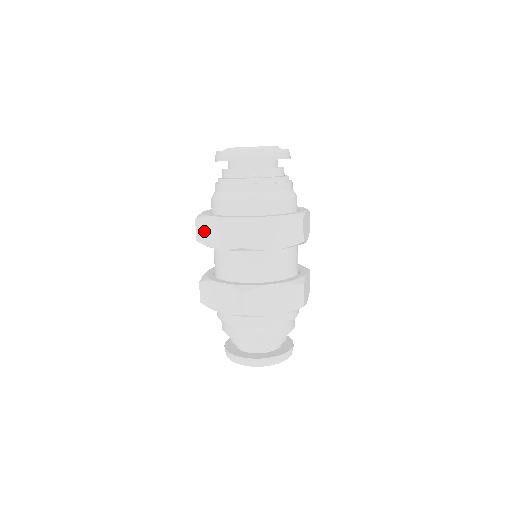
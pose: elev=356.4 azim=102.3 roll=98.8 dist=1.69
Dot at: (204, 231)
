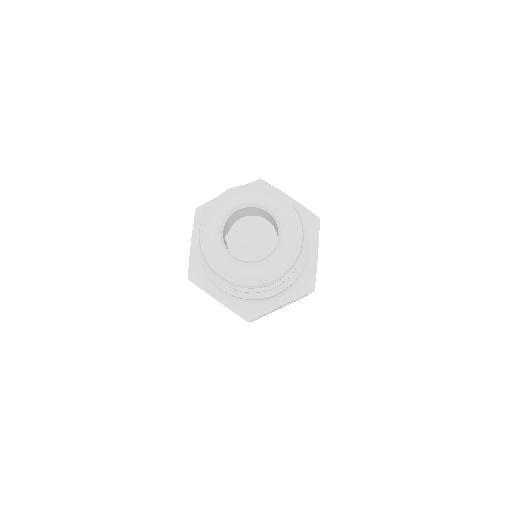
Dot at: occluded
